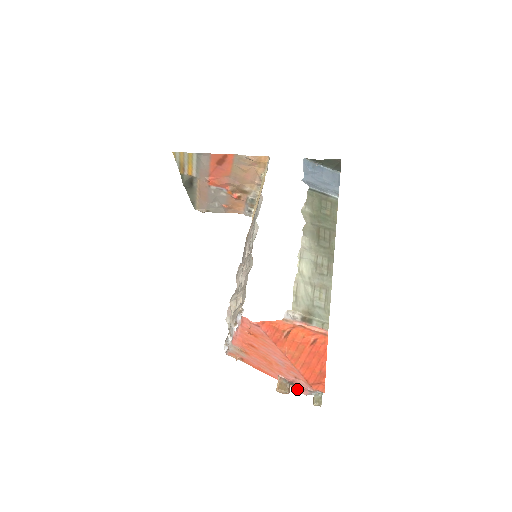
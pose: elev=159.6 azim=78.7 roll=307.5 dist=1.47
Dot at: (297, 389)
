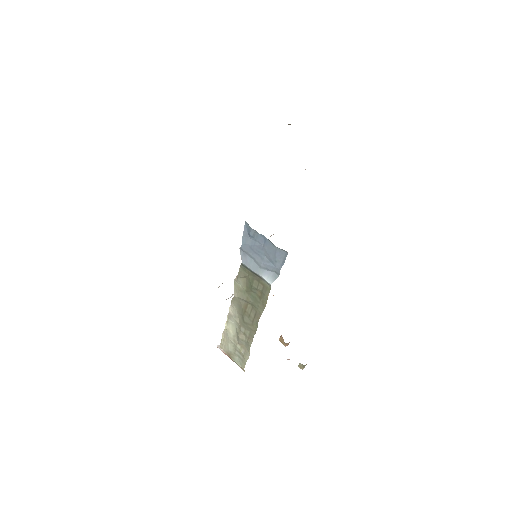
Dot at: occluded
